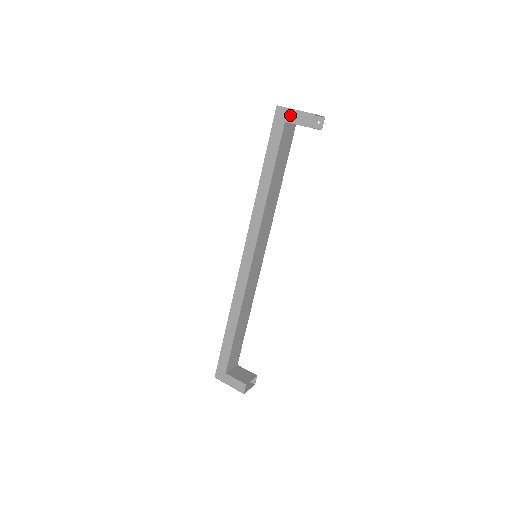
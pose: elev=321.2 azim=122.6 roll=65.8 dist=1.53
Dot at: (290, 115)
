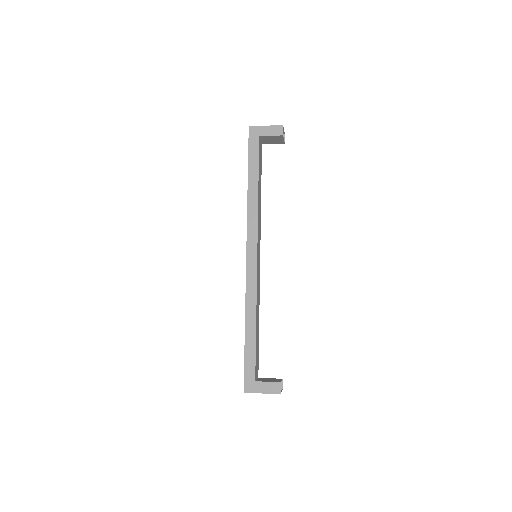
Dot at: (262, 130)
